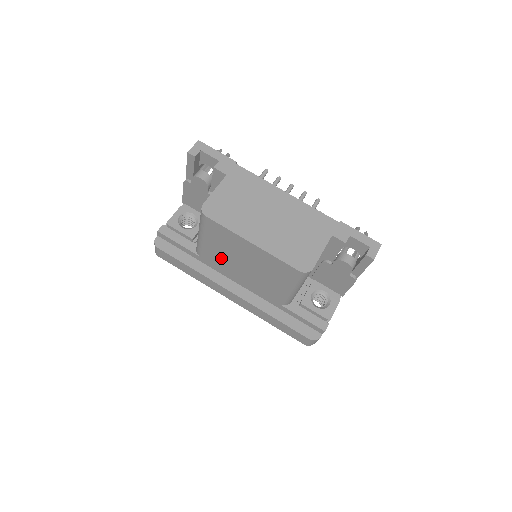
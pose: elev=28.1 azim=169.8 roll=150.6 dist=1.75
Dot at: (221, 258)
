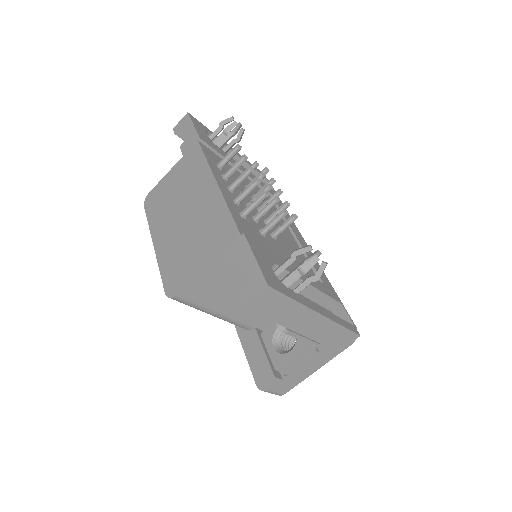
Dot at: occluded
